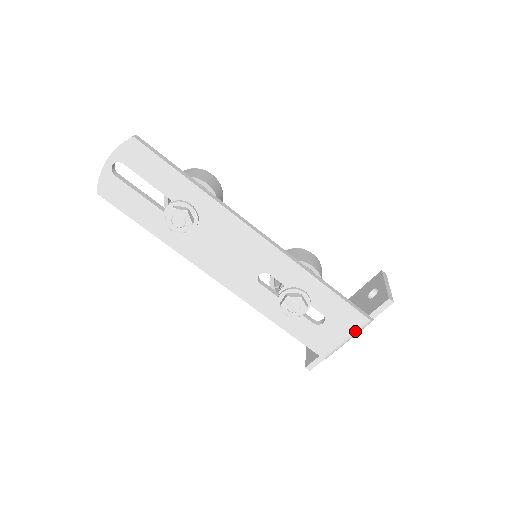
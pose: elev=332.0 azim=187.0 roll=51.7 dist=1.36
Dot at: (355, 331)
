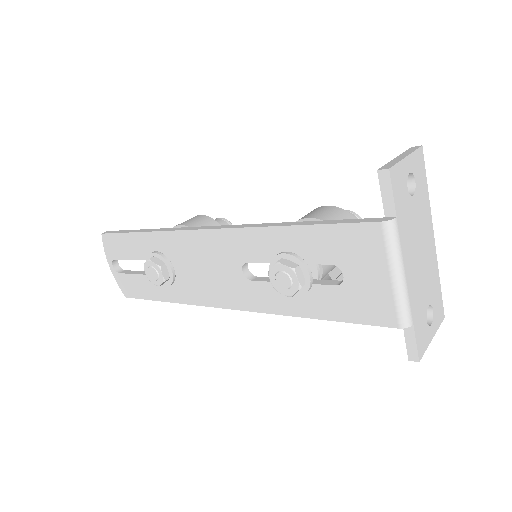
Dot at: (386, 255)
